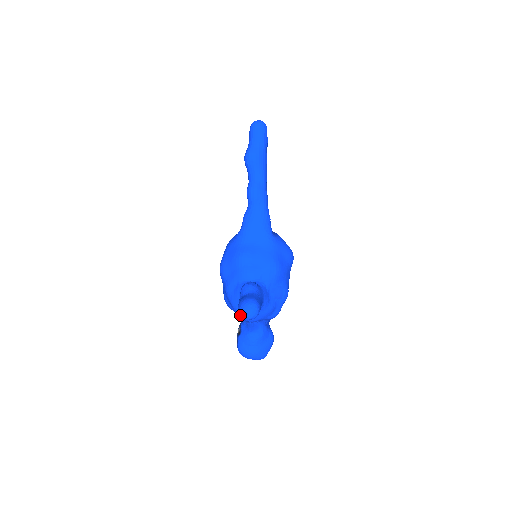
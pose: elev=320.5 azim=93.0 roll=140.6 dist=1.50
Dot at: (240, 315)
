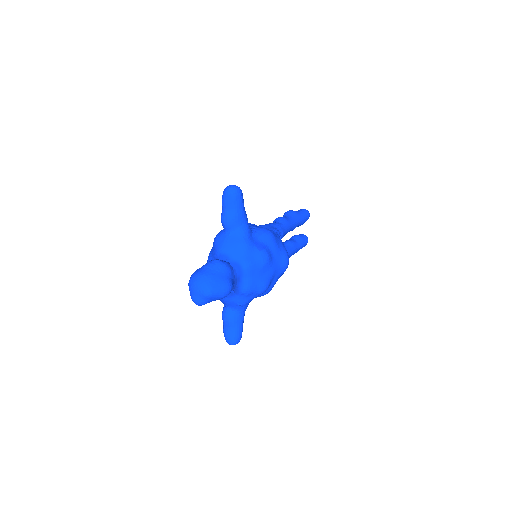
Dot at: (216, 245)
